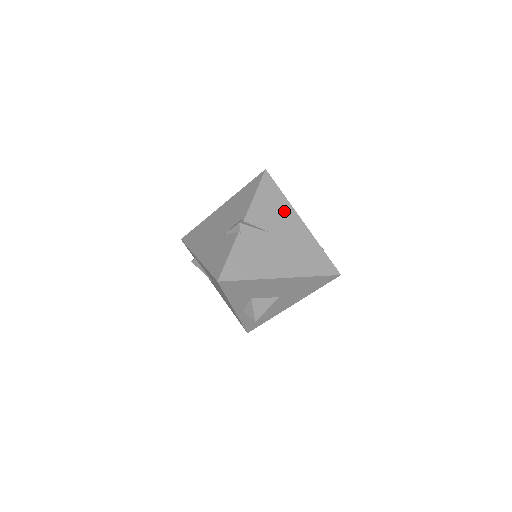
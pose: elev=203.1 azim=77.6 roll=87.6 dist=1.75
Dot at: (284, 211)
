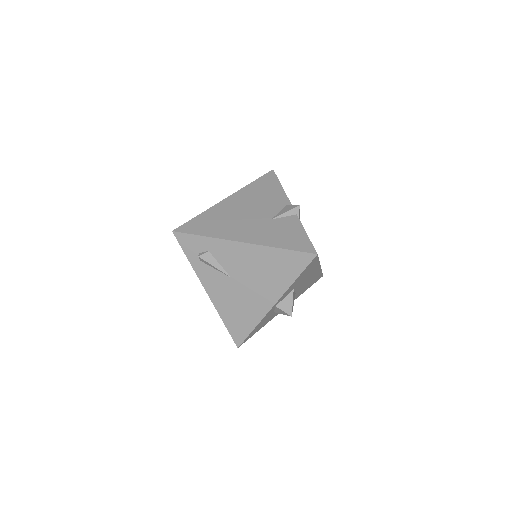
Dot at: occluded
